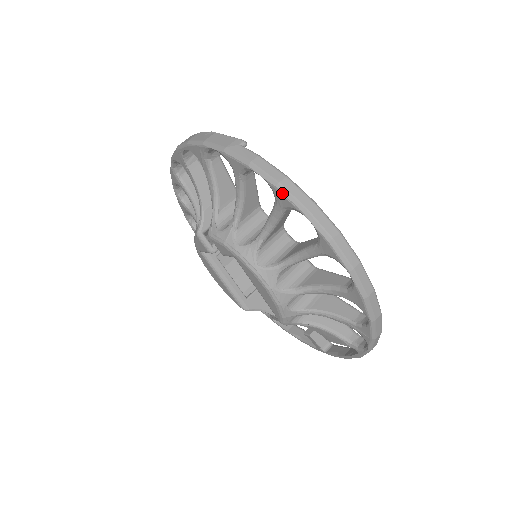
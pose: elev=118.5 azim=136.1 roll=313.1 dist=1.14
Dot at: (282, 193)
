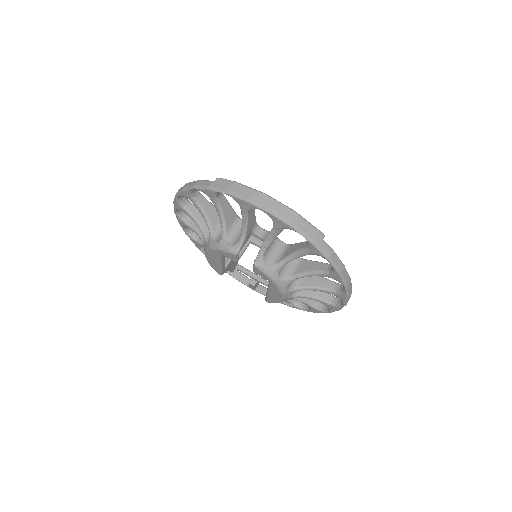
Dot at: (340, 277)
